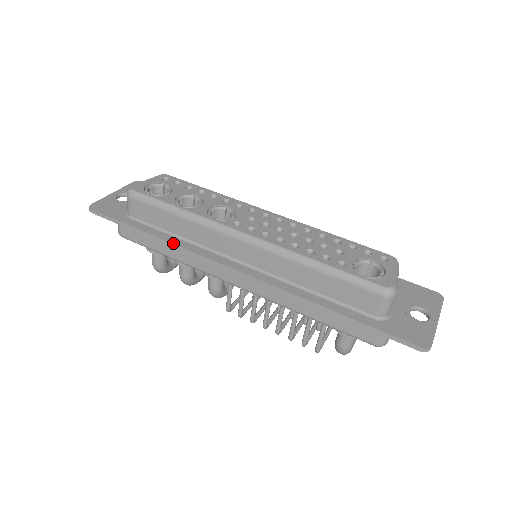
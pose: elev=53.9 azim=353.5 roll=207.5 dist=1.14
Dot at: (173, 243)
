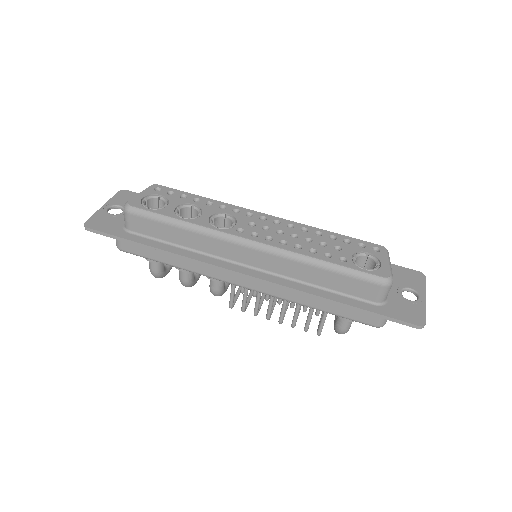
Dot at: (179, 254)
